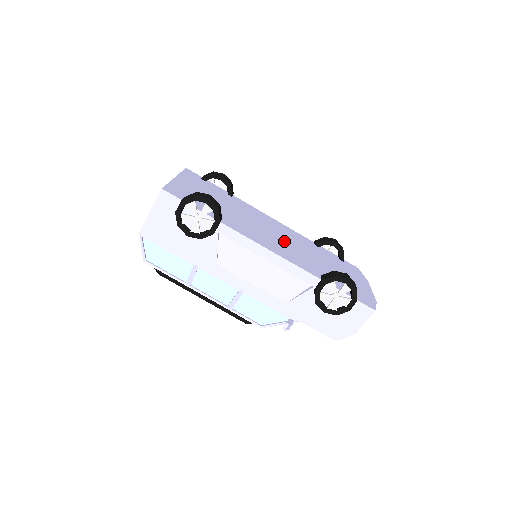
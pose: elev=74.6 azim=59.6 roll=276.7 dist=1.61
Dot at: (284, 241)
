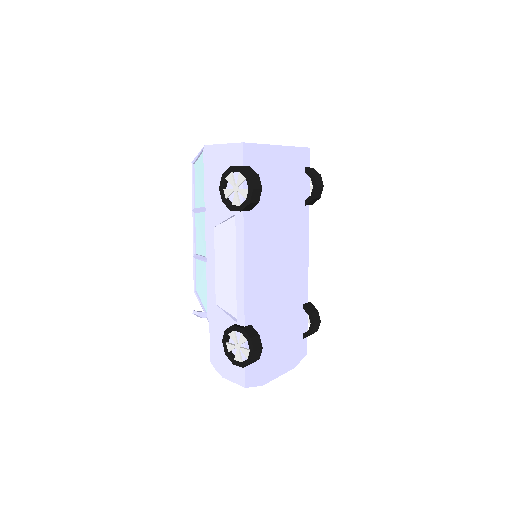
Dot at: (277, 275)
